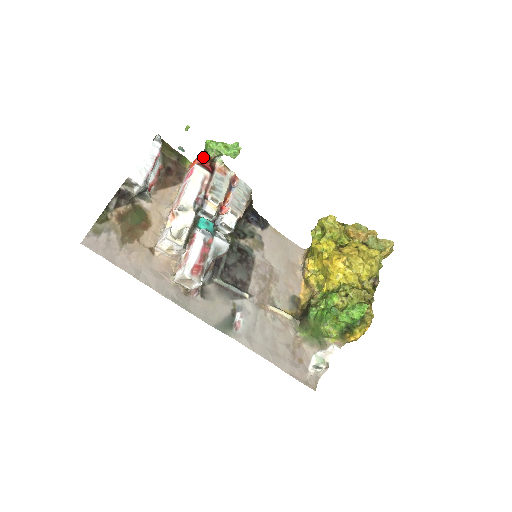
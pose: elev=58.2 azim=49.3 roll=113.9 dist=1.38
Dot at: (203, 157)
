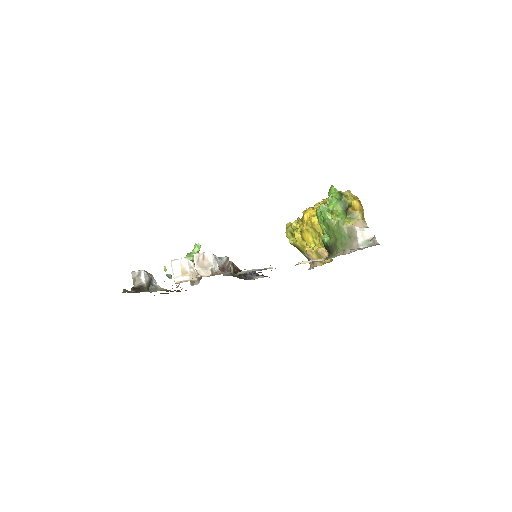
Dot at: occluded
